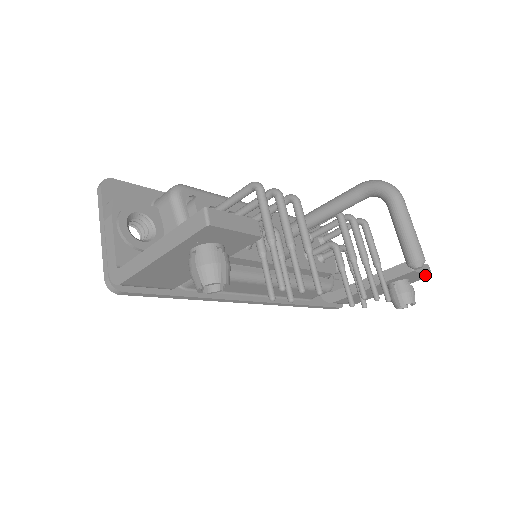
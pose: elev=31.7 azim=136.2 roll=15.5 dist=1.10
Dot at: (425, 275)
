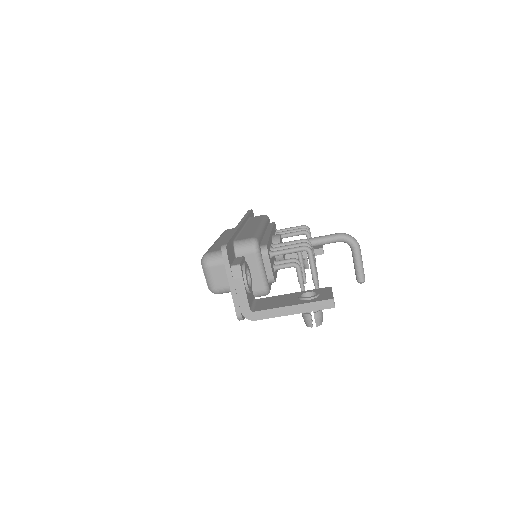
Dot at: occluded
